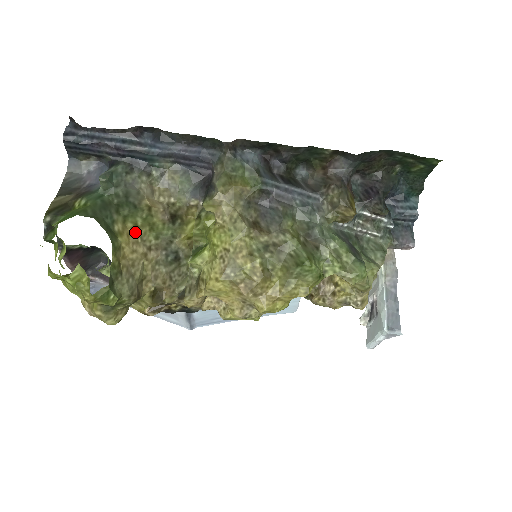
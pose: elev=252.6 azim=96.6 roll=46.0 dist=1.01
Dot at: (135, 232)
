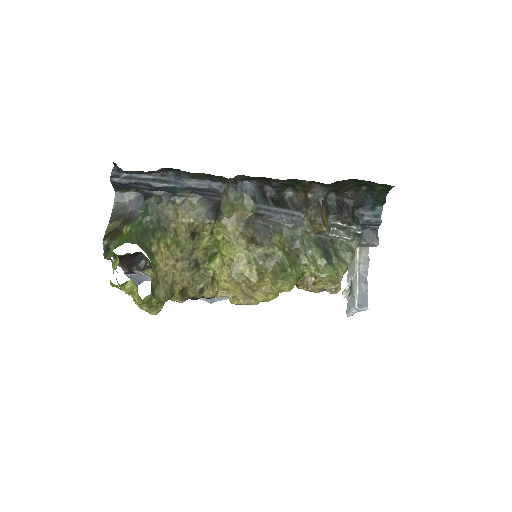
Dot at: (166, 250)
